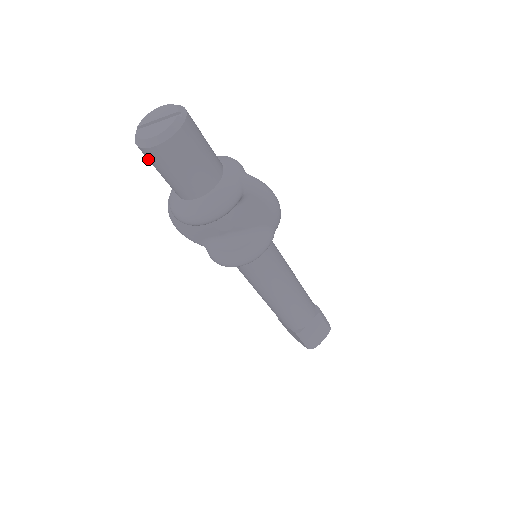
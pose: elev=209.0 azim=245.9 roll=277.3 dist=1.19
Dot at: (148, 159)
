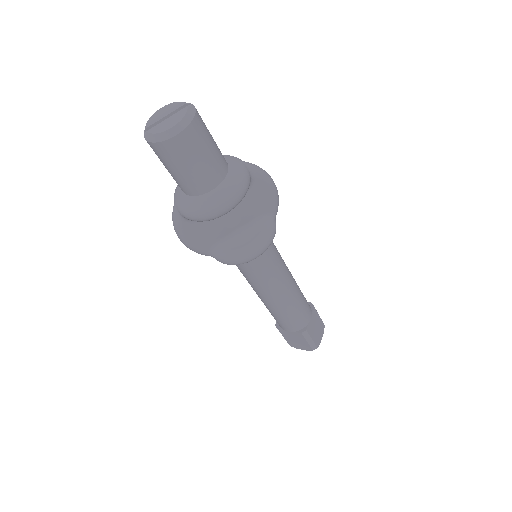
Dot at: (164, 156)
